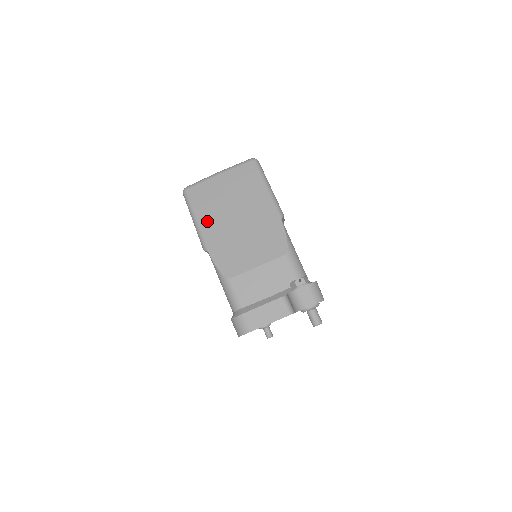
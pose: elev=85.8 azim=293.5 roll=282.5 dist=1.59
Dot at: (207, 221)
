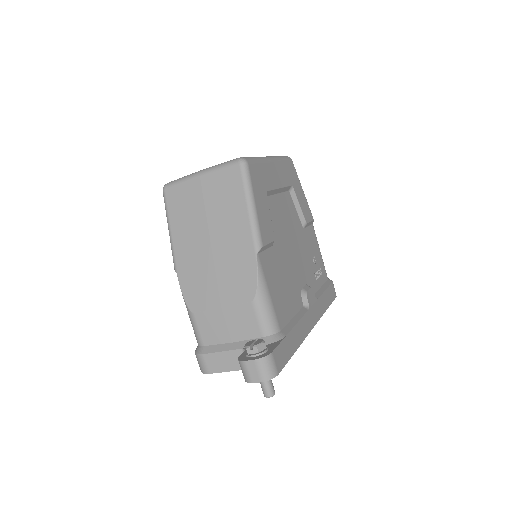
Dot at: (180, 236)
